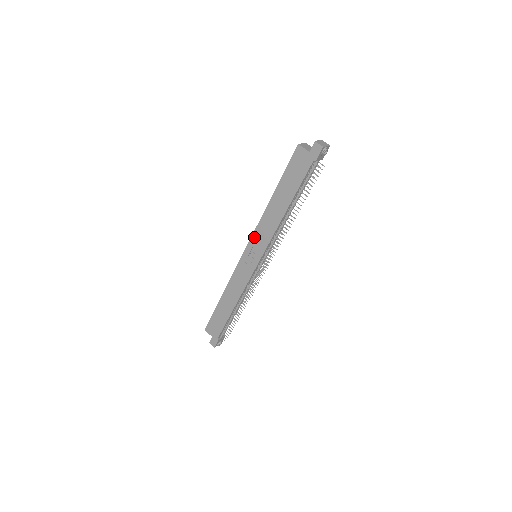
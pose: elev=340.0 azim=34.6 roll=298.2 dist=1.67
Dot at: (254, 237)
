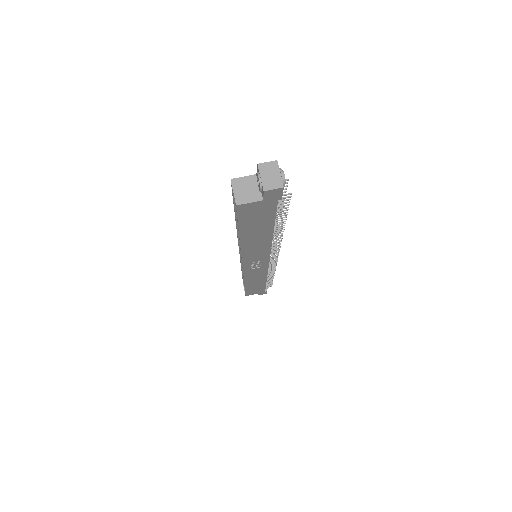
Dot at: (246, 260)
